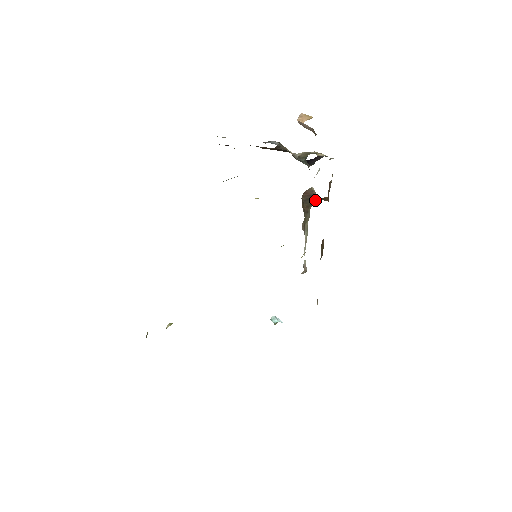
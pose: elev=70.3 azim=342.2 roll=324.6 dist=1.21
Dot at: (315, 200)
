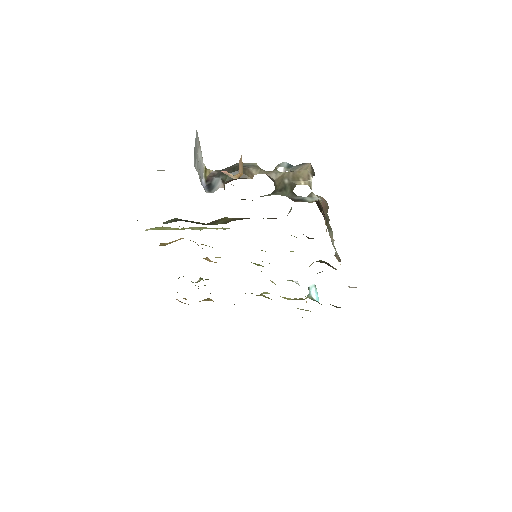
Dot at: (324, 212)
